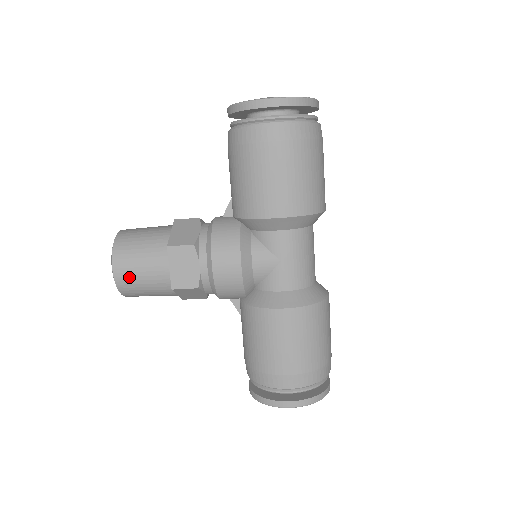
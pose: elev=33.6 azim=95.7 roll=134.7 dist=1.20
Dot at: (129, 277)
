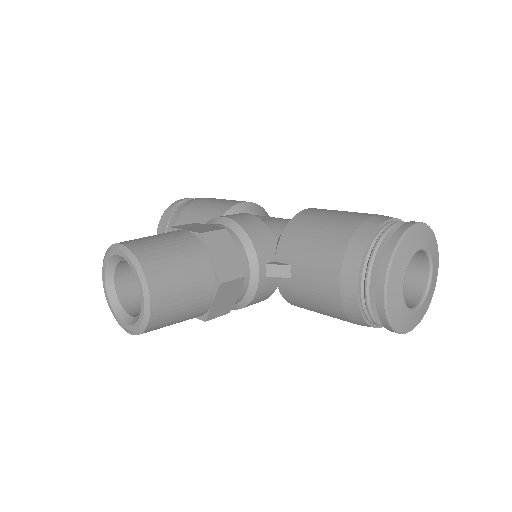
Dot at: occluded
